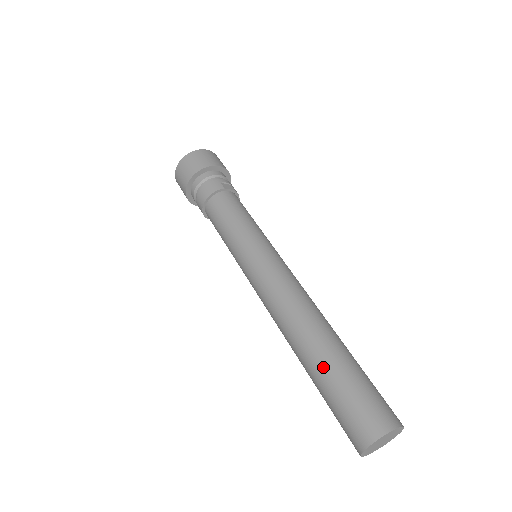
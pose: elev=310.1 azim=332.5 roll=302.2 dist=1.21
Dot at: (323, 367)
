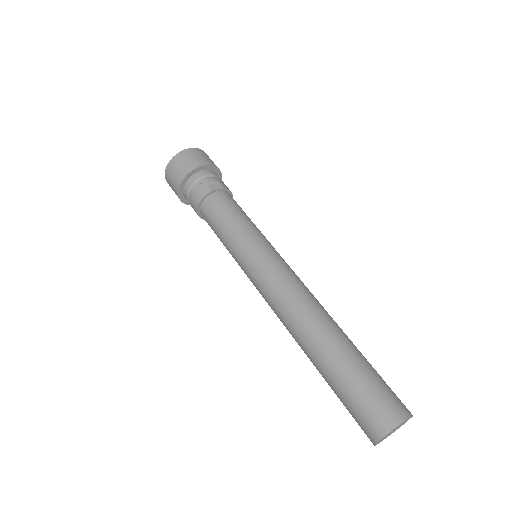
Dot at: (328, 370)
